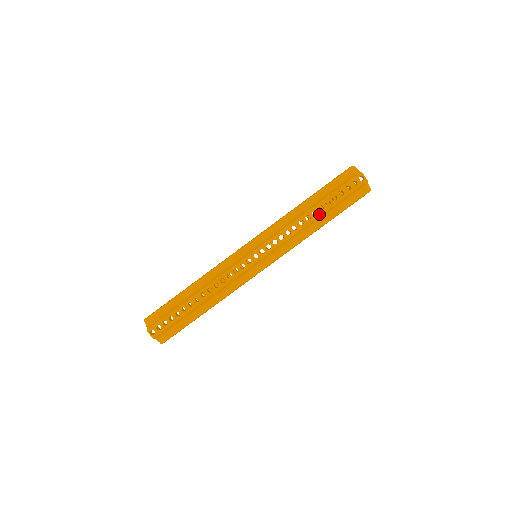
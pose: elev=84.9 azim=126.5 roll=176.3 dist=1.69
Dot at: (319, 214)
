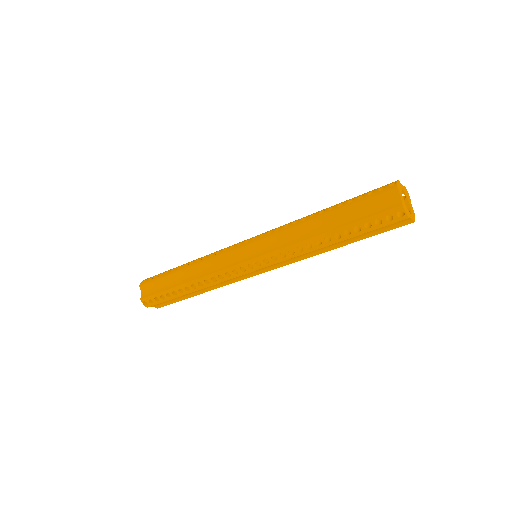
Dot at: (333, 242)
